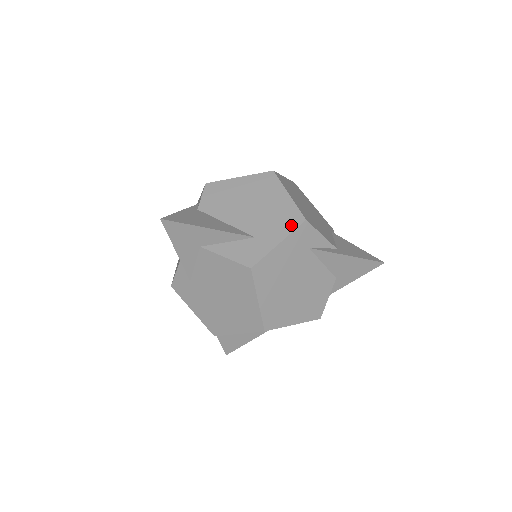
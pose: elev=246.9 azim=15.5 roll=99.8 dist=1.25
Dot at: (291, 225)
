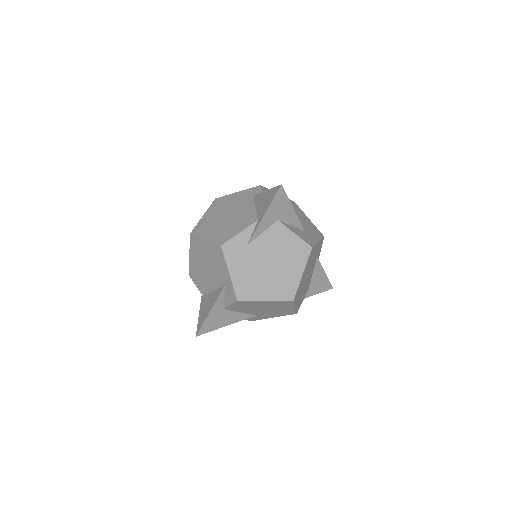
Dot at: (319, 235)
